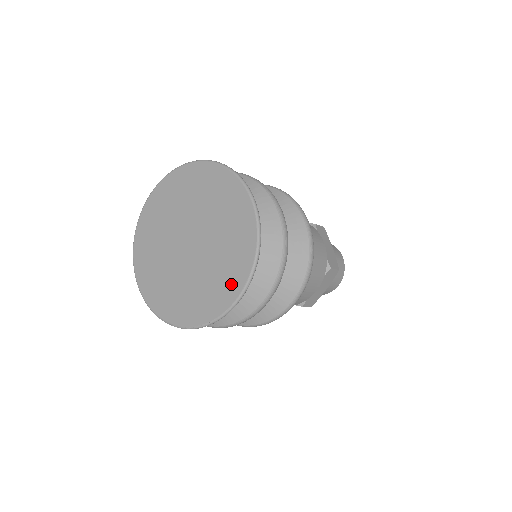
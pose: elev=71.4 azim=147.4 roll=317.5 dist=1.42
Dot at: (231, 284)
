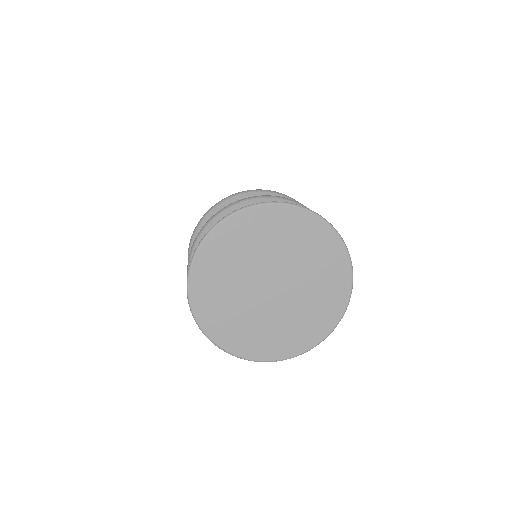
Dot at: (306, 338)
